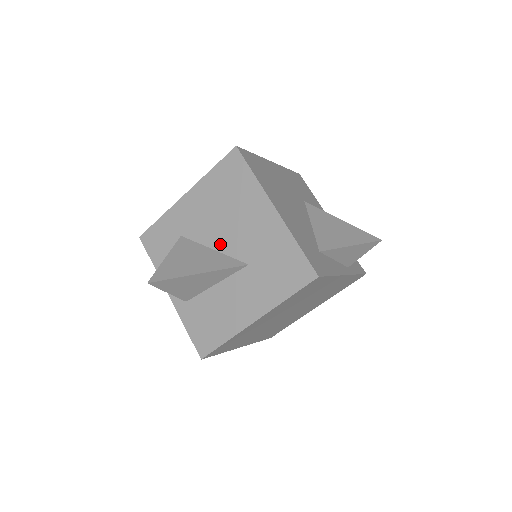
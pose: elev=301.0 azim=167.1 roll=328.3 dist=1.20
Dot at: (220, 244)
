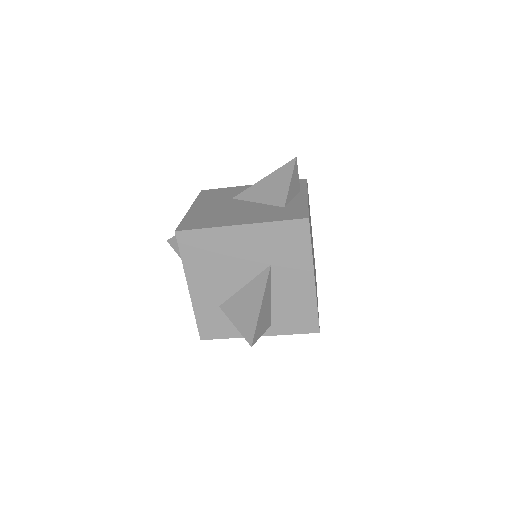
Dot at: (243, 279)
